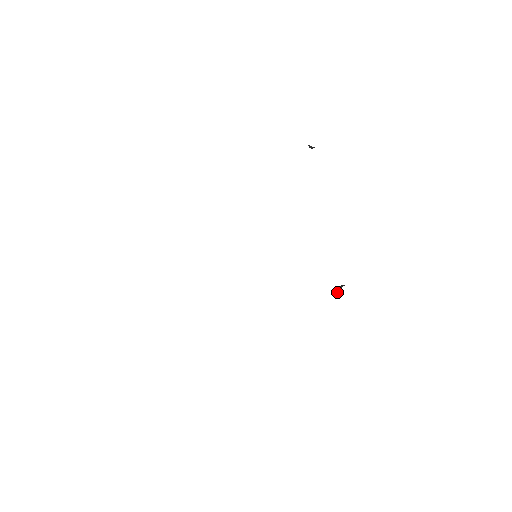
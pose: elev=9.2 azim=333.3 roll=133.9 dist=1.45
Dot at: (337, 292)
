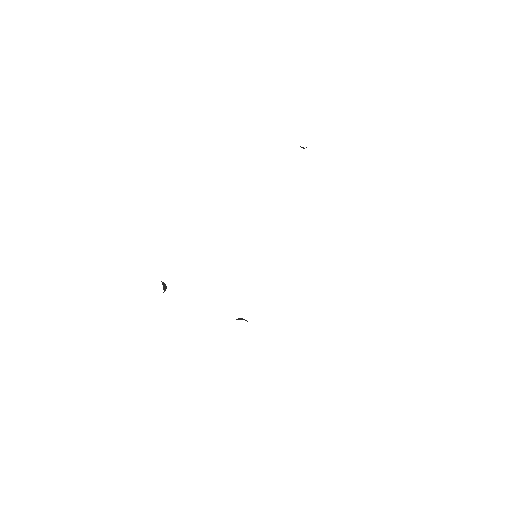
Dot at: occluded
